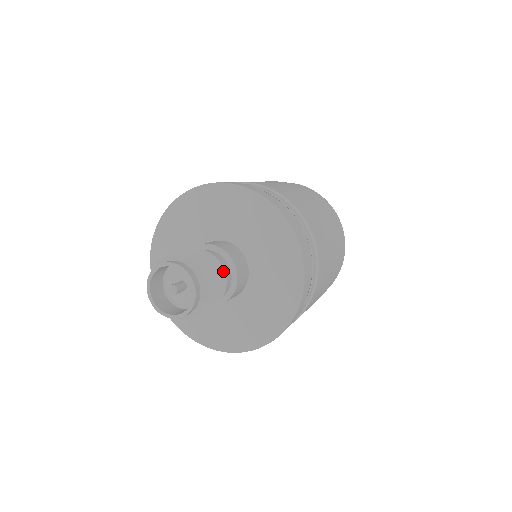
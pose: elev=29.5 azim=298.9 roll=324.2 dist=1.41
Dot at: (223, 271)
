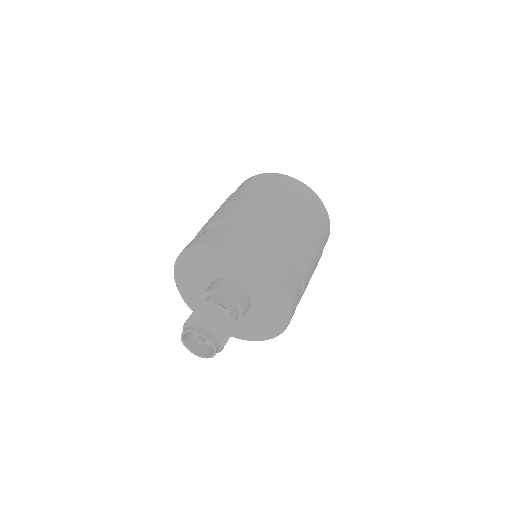
Dot at: (220, 306)
